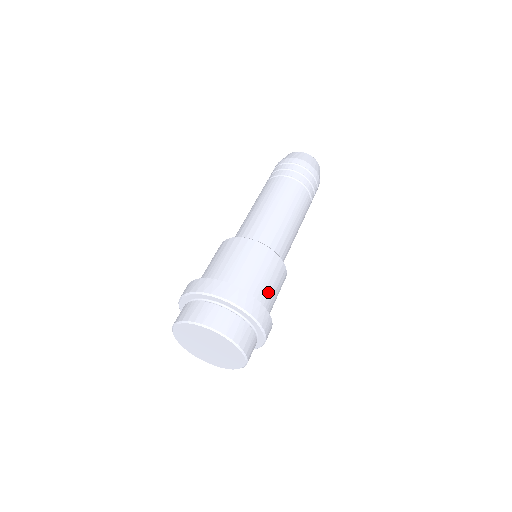
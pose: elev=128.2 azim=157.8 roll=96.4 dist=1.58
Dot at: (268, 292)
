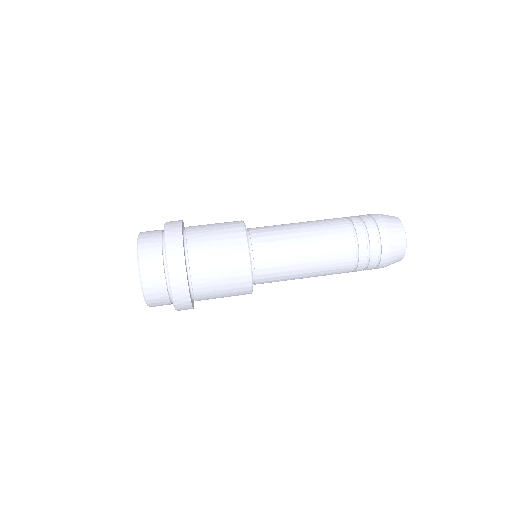
Dot at: (207, 255)
